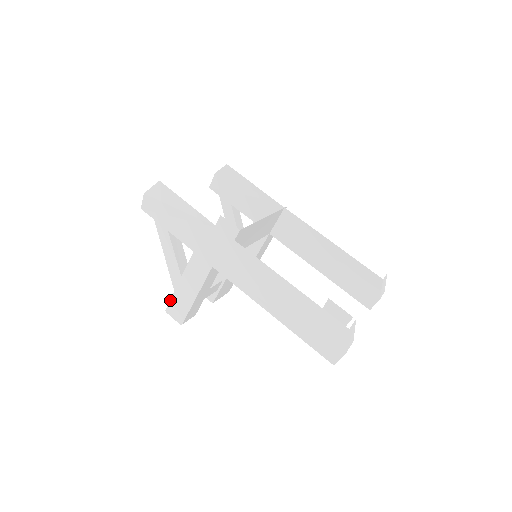
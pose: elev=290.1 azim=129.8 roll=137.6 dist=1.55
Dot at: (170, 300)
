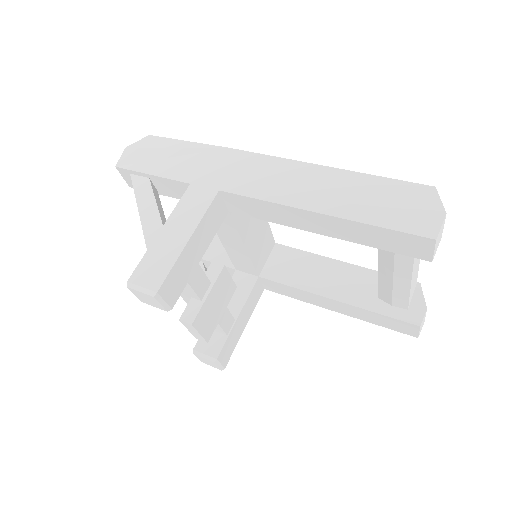
Dot at: (140, 261)
